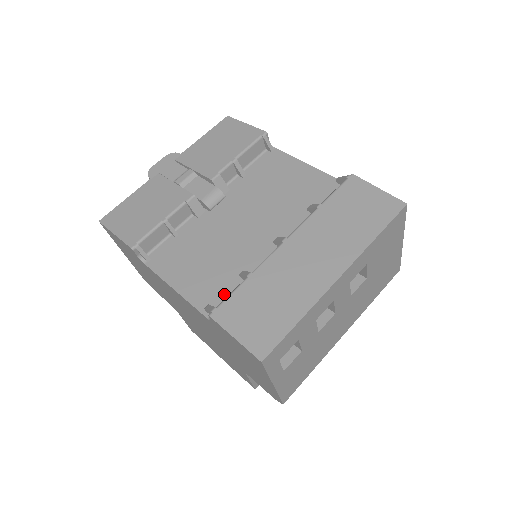
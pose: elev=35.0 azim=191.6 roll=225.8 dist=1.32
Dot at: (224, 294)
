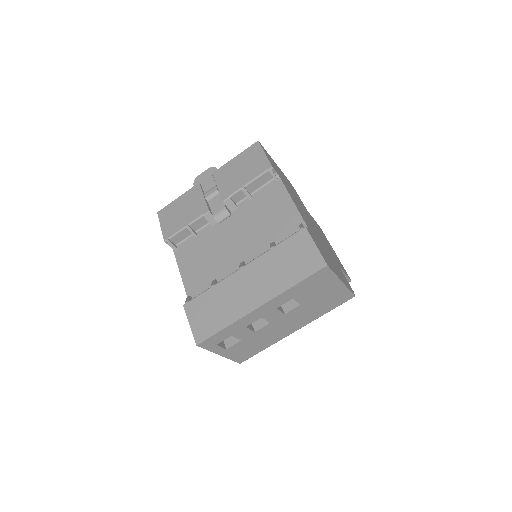
Dot at: (203, 290)
